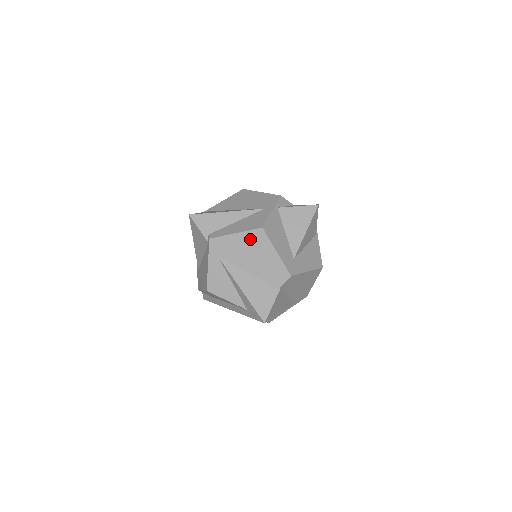
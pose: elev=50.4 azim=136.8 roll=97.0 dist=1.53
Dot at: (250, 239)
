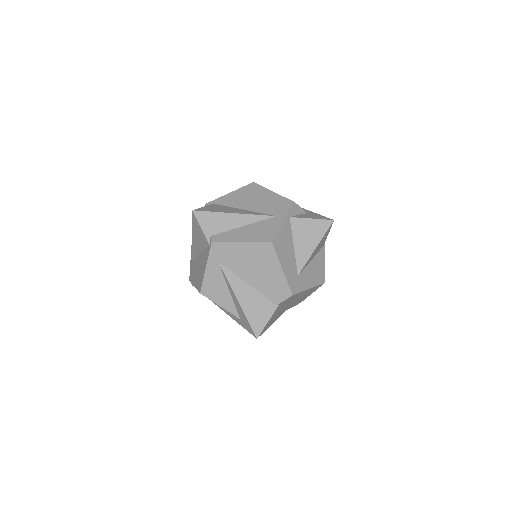
Dot at: (256, 251)
